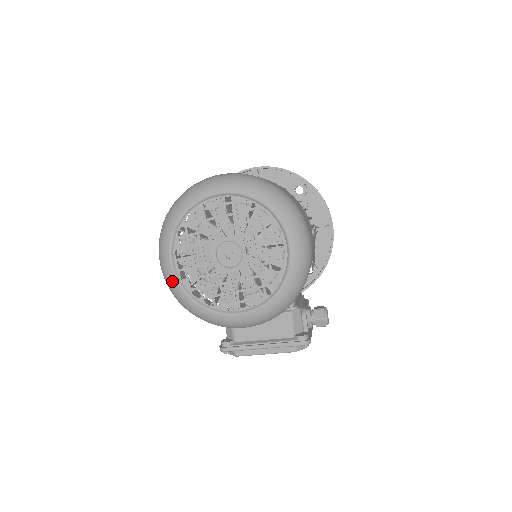
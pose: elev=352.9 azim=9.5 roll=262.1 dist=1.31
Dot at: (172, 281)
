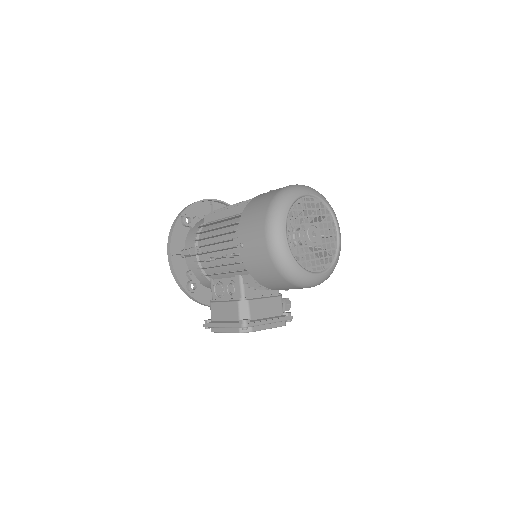
Dot at: (286, 248)
